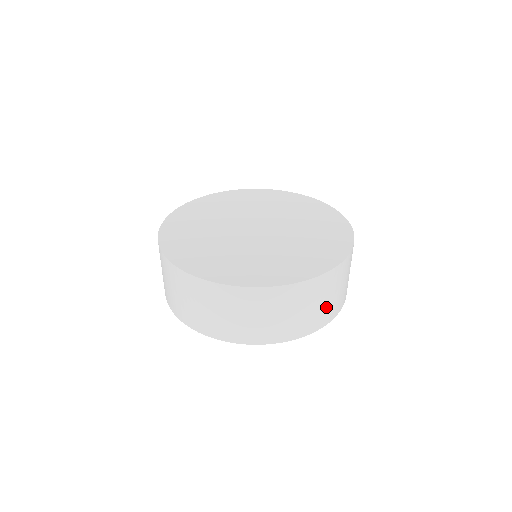
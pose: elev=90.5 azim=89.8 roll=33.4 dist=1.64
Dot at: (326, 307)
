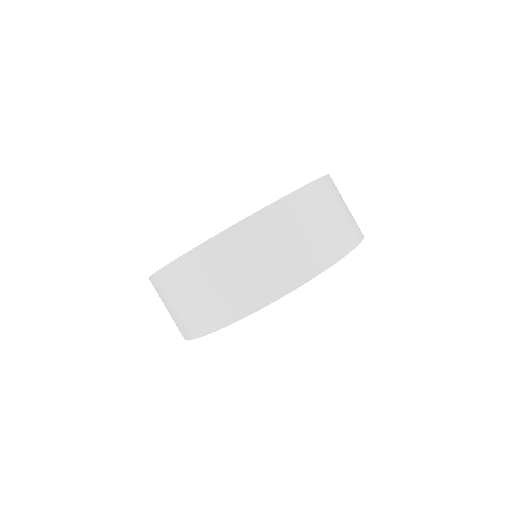
Dot at: occluded
